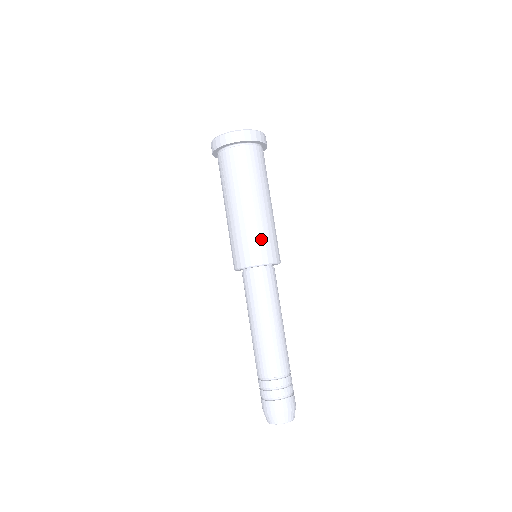
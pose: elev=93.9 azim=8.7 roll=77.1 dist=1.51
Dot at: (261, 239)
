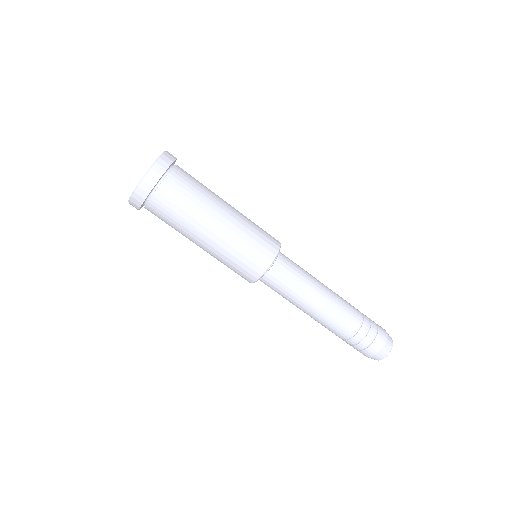
Dot at: (259, 231)
